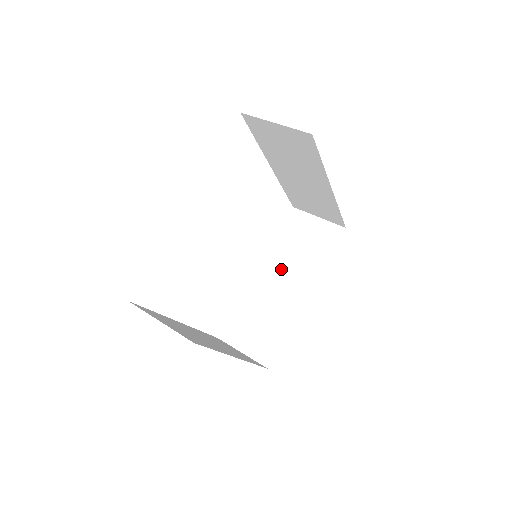
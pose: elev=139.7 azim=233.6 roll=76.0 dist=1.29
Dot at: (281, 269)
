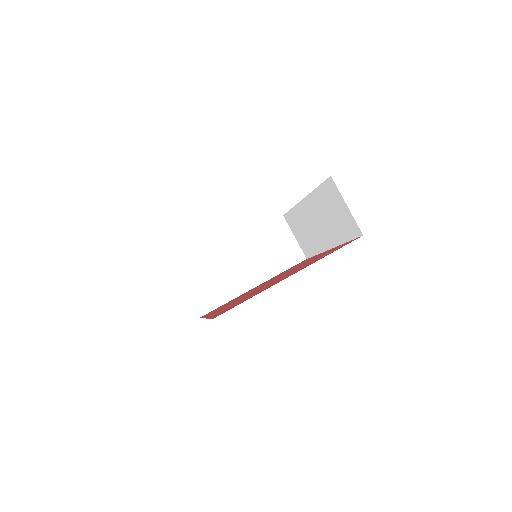
Dot at: (317, 215)
